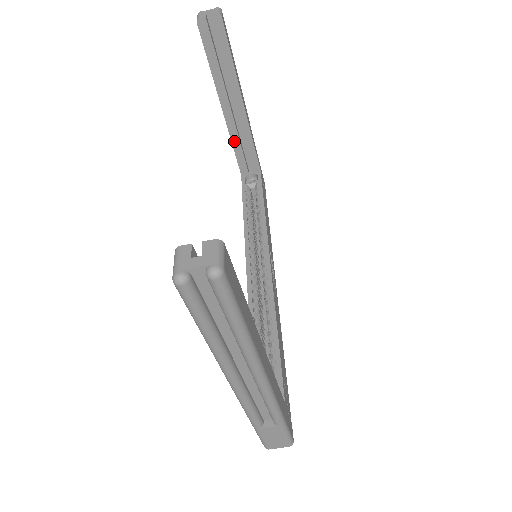
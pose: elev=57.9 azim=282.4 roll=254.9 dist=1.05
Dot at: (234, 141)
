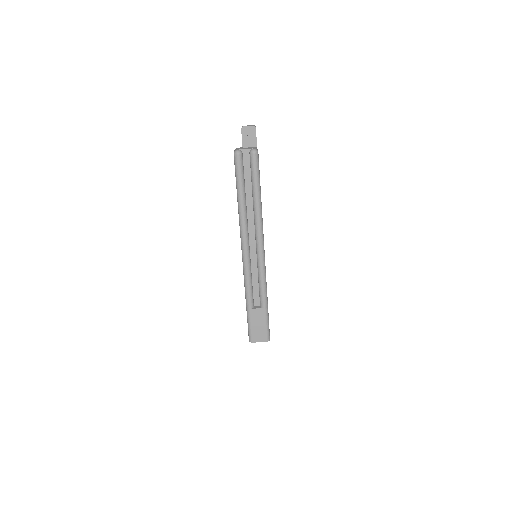
Dot at: occluded
